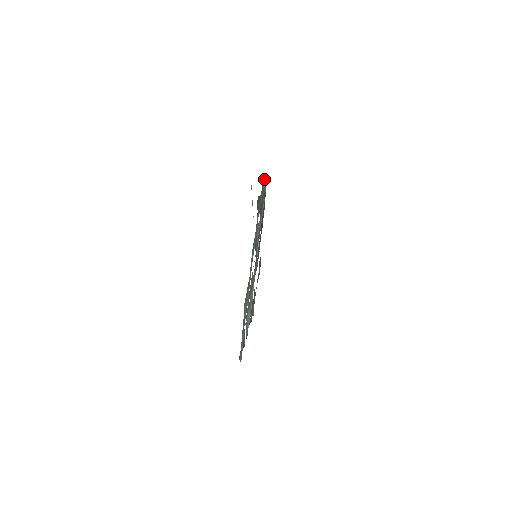
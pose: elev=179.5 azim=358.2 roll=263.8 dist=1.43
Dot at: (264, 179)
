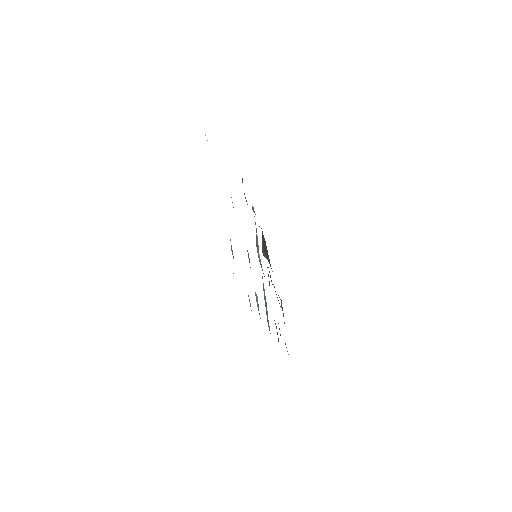
Dot at: occluded
